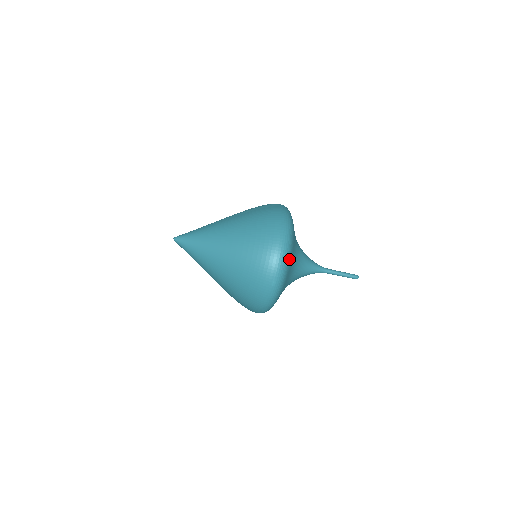
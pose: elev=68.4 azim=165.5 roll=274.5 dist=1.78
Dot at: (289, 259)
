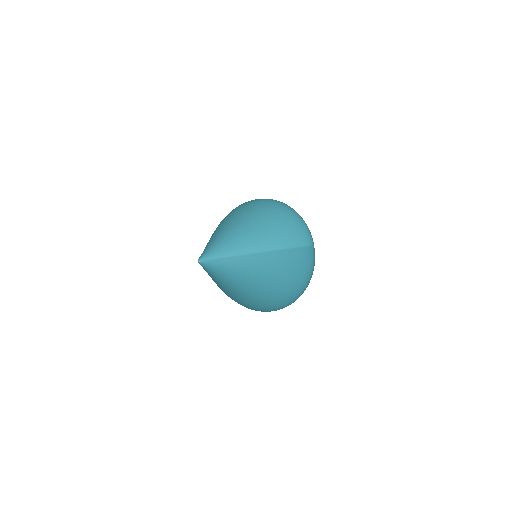
Dot at: occluded
